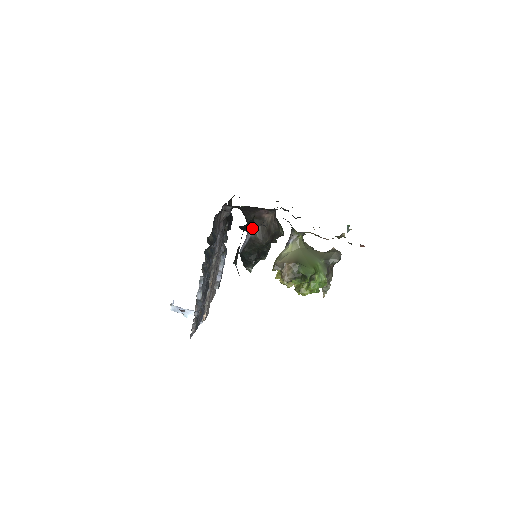
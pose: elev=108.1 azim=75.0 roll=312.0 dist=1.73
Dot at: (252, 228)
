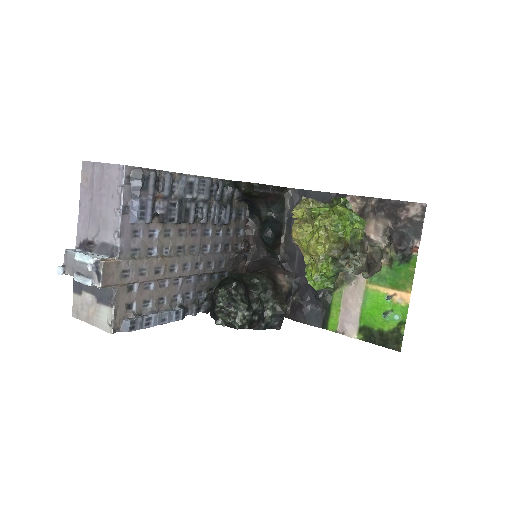
Dot at: (273, 235)
